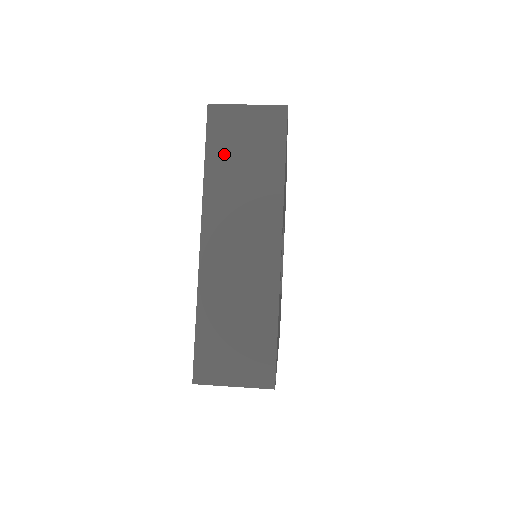
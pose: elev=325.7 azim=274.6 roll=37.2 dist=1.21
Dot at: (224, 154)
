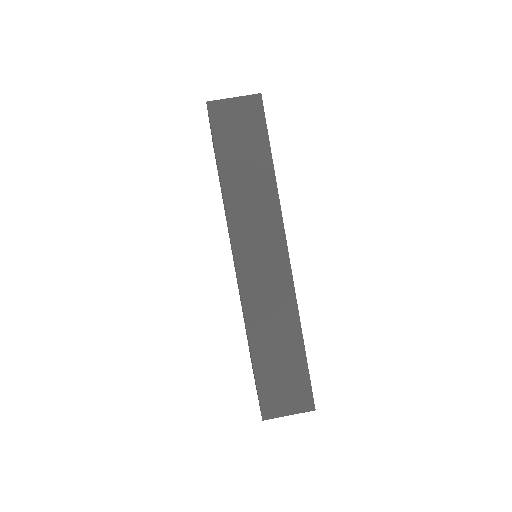
Dot at: occluded
